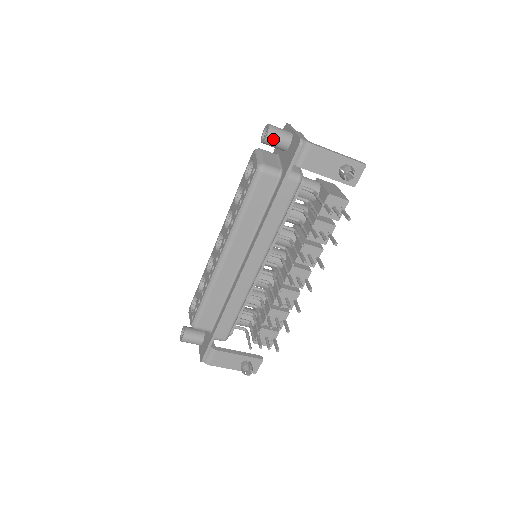
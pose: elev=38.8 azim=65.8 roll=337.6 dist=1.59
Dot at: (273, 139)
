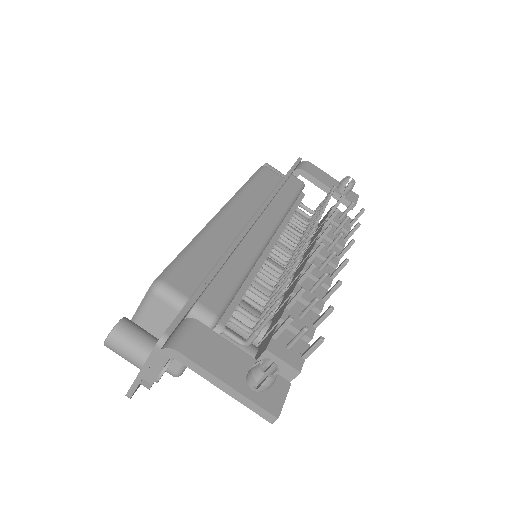
Dot at: (271, 167)
